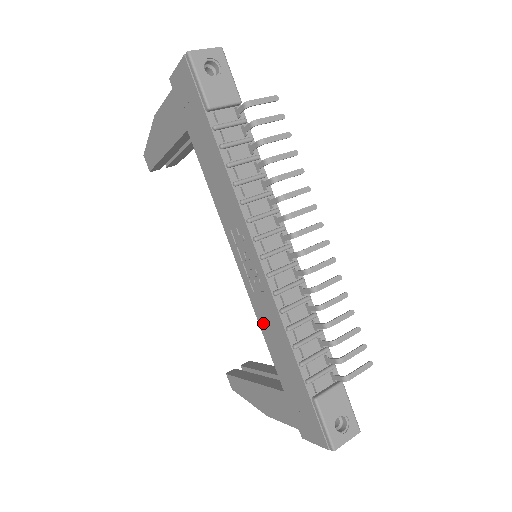
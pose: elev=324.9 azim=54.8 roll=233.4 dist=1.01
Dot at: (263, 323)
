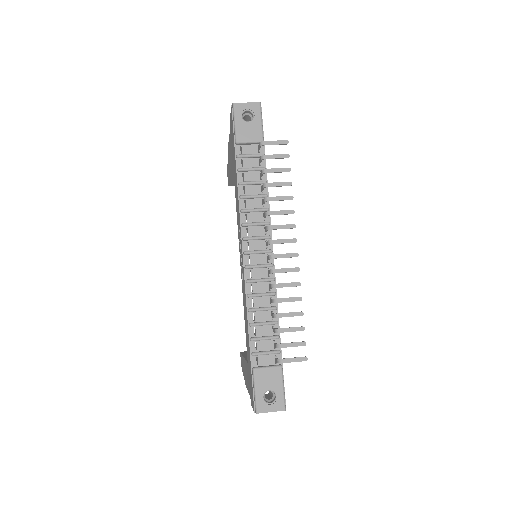
Dot at: (244, 305)
